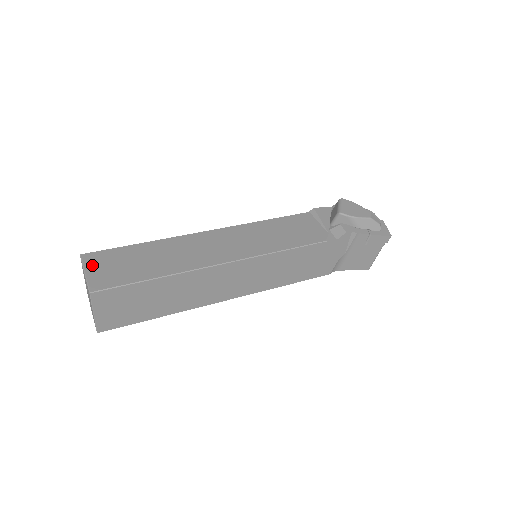
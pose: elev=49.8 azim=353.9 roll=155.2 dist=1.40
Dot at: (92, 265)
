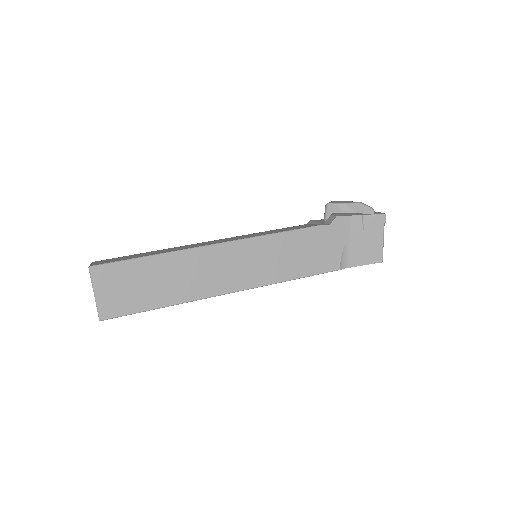
Dot at: occluded
